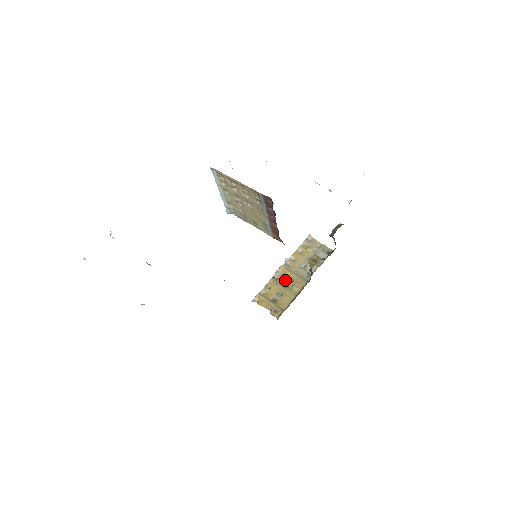
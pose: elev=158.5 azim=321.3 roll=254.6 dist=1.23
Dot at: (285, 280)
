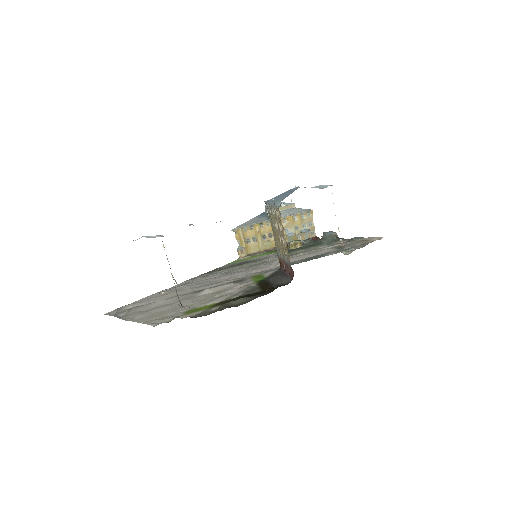
Dot at: (267, 232)
